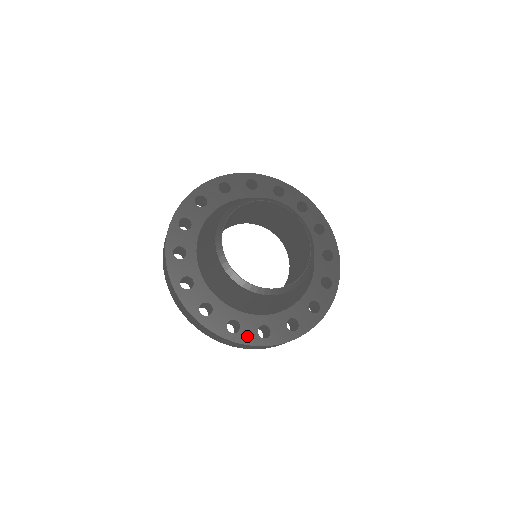
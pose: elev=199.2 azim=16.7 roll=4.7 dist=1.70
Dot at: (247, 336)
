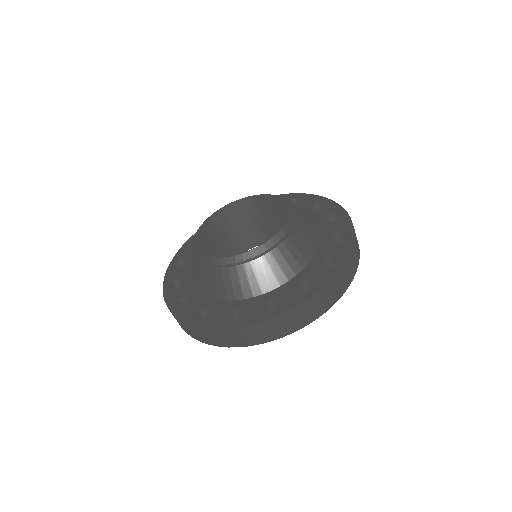
Dot at: (251, 317)
